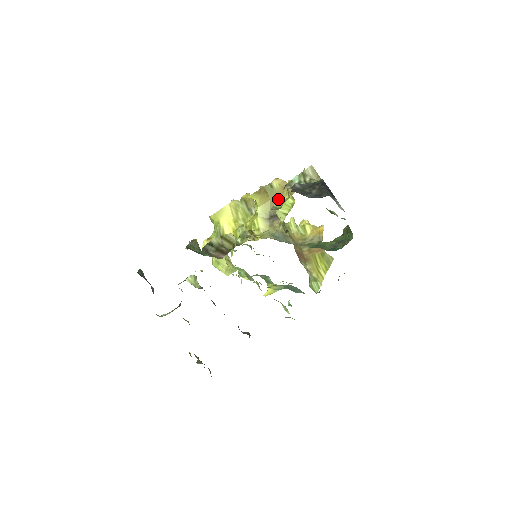
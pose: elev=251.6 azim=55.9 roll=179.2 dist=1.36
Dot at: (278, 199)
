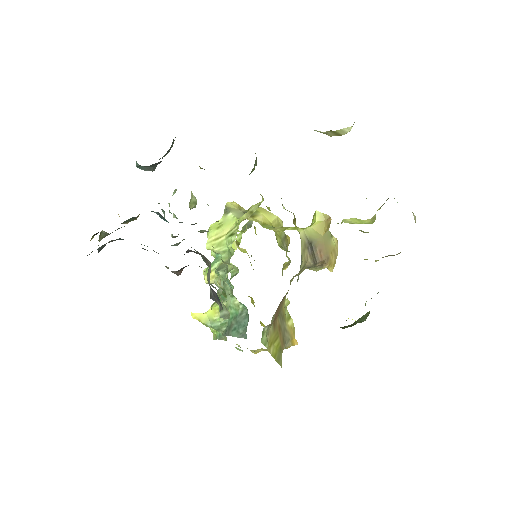
Dot at: (325, 247)
